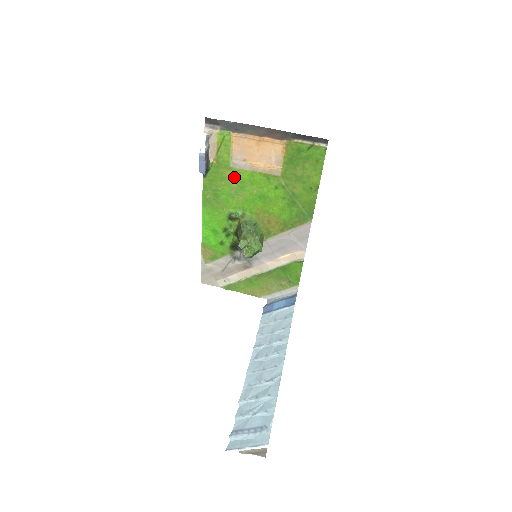
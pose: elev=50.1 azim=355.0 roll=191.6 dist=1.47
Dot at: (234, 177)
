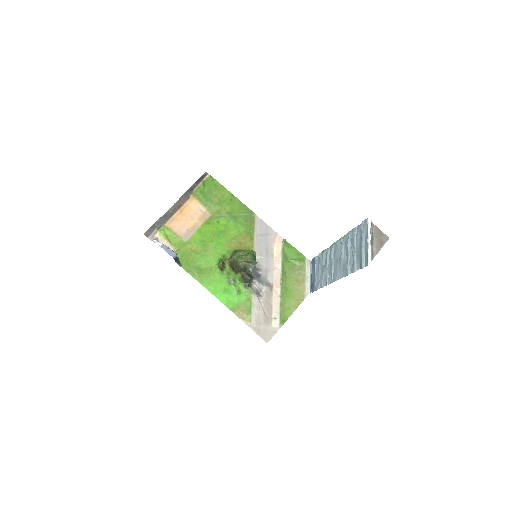
Dot at: (194, 245)
